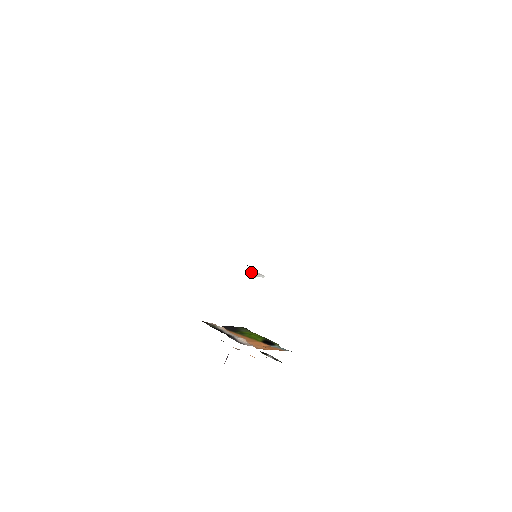
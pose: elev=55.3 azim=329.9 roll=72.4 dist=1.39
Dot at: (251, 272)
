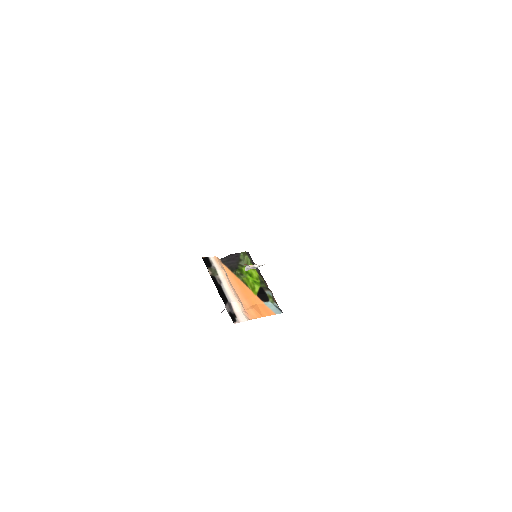
Dot at: (249, 268)
